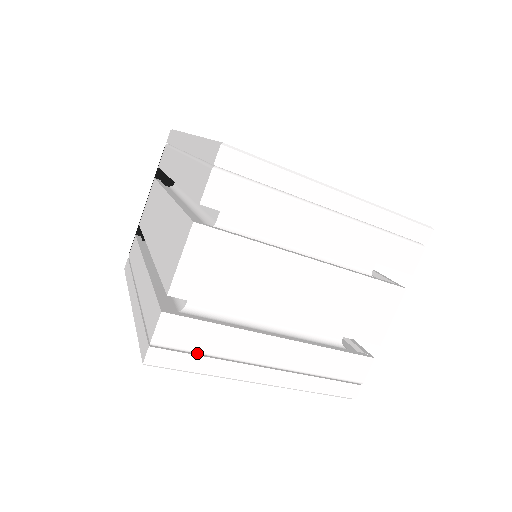
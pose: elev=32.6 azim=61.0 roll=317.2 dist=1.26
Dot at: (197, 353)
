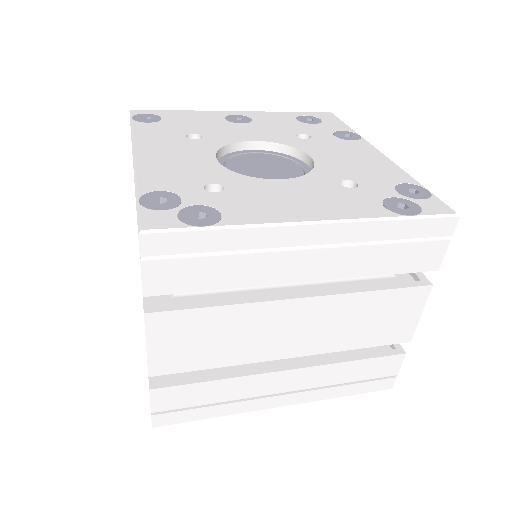
Dot at: (203, 405)
